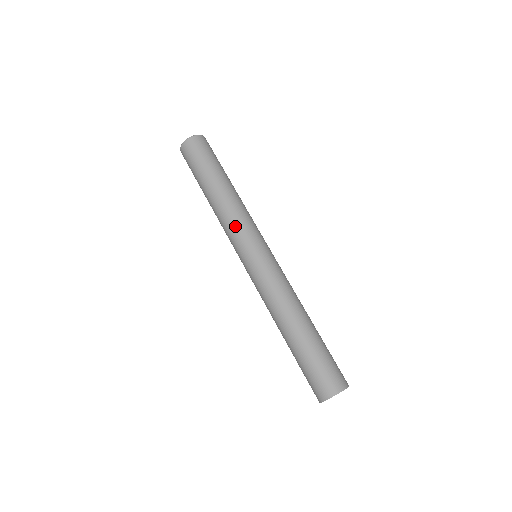
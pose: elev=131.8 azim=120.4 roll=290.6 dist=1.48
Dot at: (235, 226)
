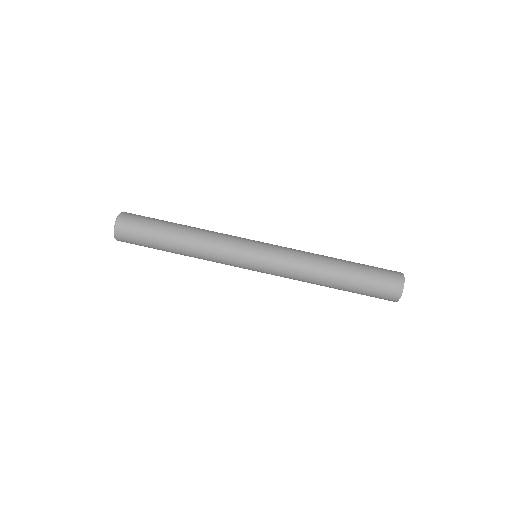
Dot at: (222, 258)
